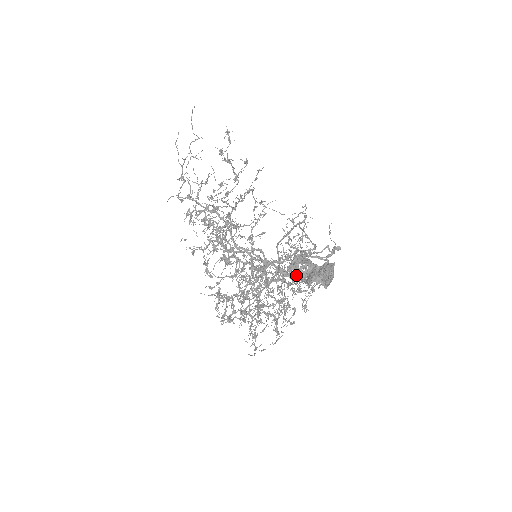
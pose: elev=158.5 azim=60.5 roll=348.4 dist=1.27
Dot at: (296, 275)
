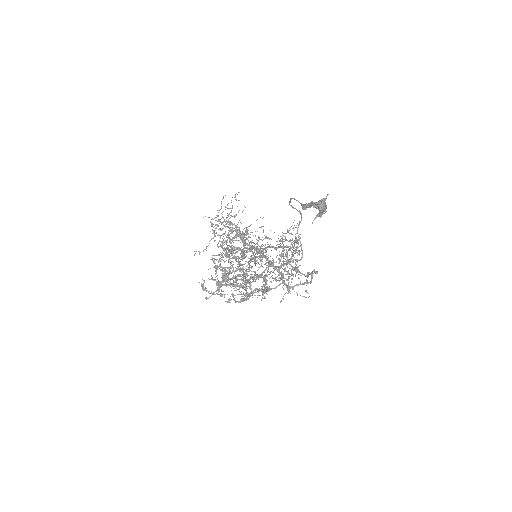
Dot at: (284, 268)
